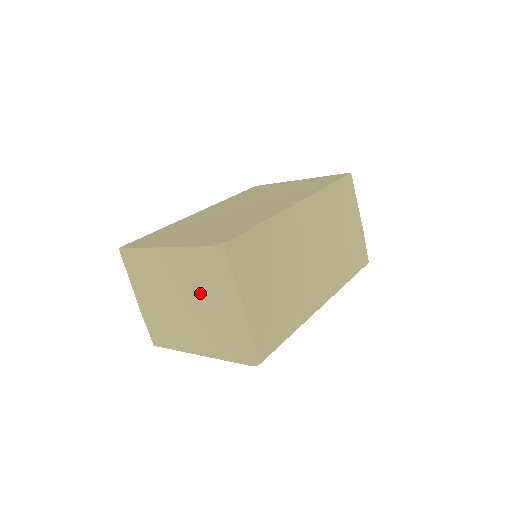
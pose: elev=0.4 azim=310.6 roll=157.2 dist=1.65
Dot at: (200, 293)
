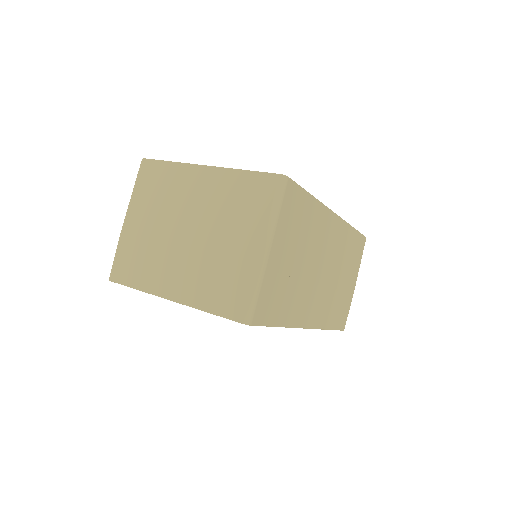
Dot at: (224, 223)
